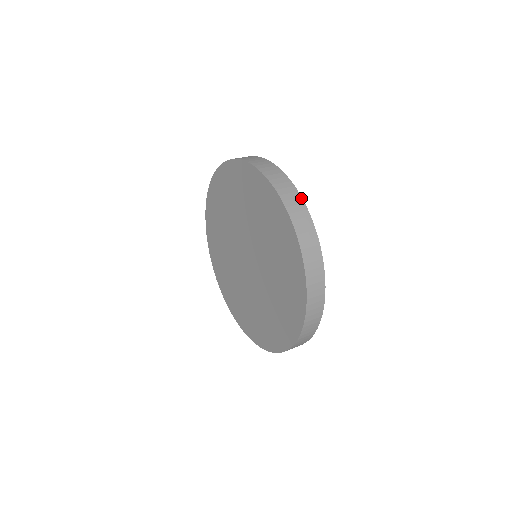
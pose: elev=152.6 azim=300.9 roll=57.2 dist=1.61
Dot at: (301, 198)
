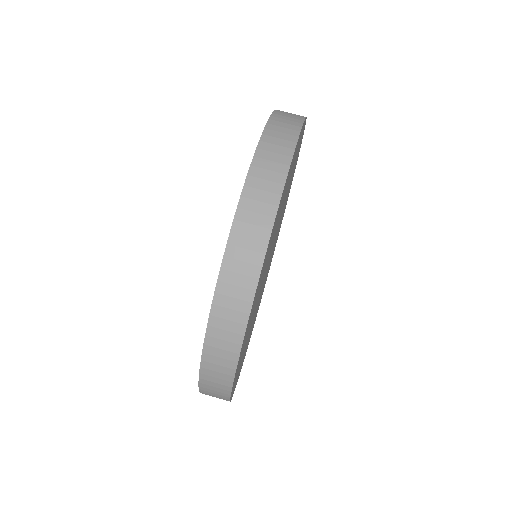
Dot at: occluded
